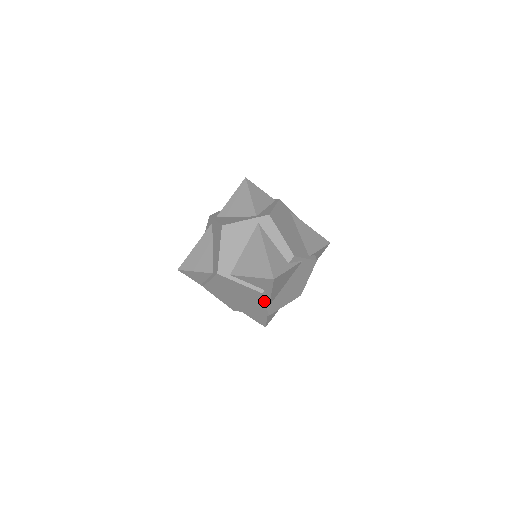
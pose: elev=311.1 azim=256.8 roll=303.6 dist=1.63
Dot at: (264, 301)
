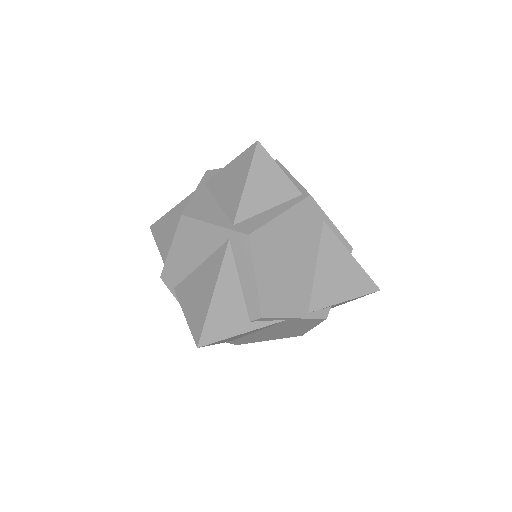
Dot at: occluded
